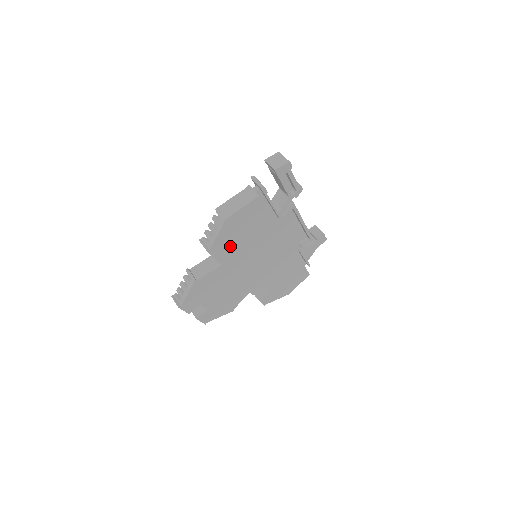
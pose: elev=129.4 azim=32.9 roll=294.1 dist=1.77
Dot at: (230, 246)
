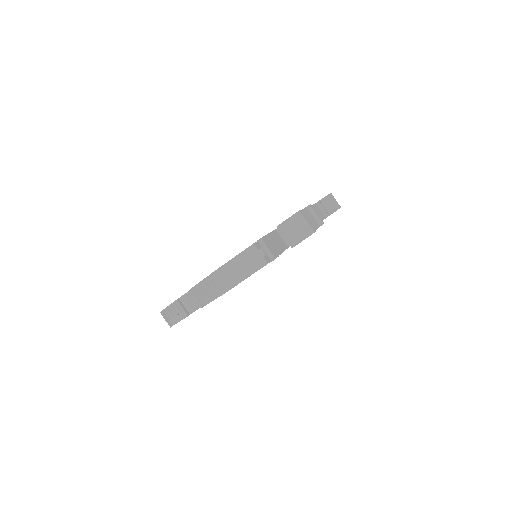
Dot at: occluded
